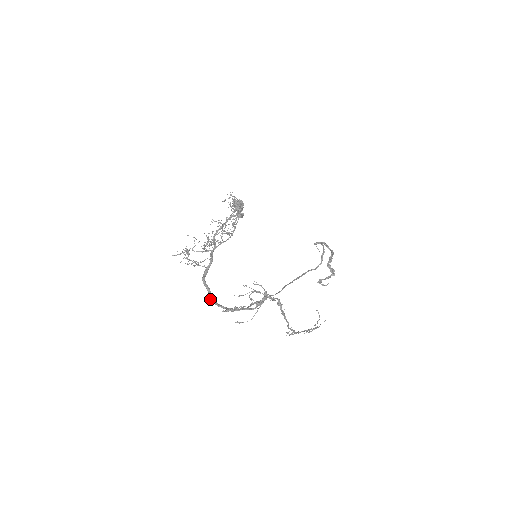
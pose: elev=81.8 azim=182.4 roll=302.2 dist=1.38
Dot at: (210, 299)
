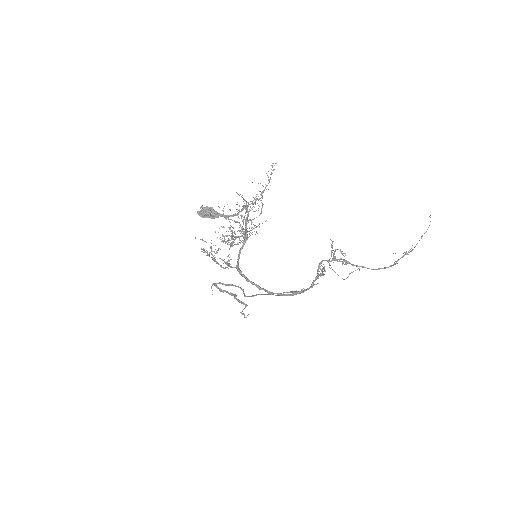
Dot at: (269, 292)
